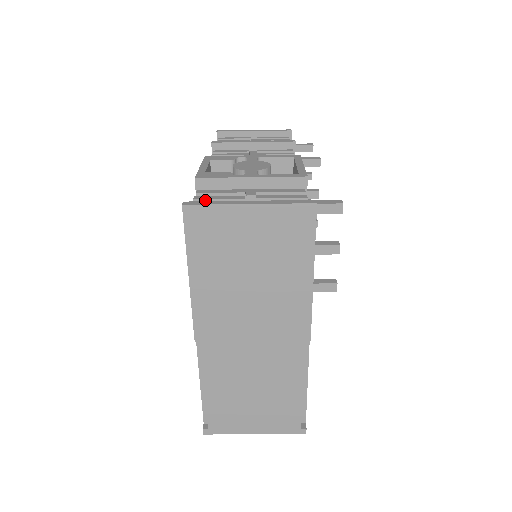
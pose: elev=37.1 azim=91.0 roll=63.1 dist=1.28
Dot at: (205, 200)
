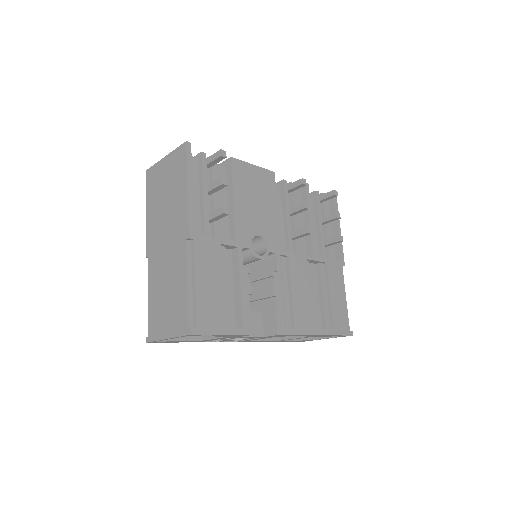
Dot at: occluded
